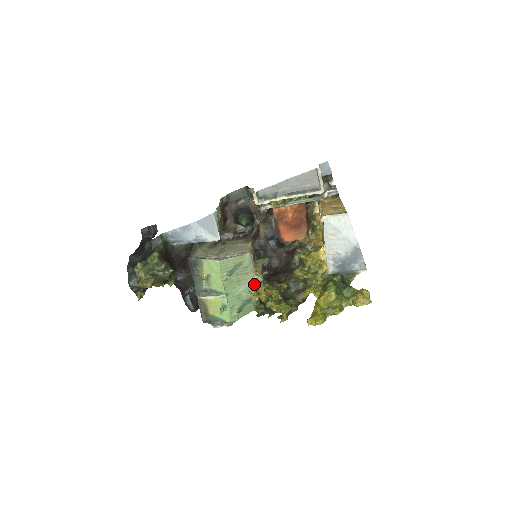
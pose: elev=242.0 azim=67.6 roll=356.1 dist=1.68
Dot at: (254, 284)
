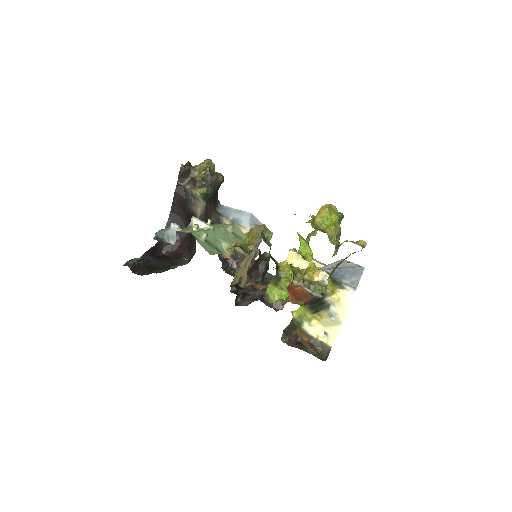
Dot at: occluded
